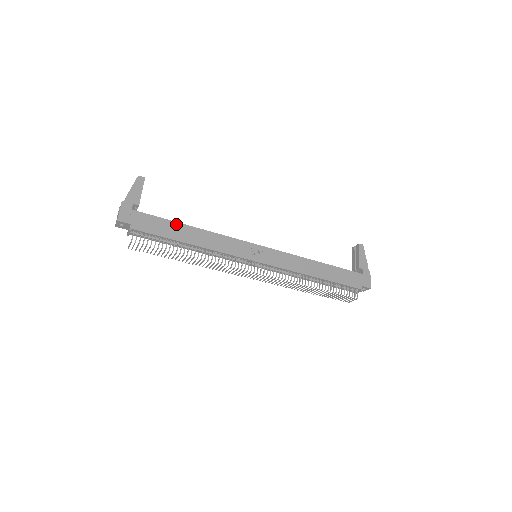
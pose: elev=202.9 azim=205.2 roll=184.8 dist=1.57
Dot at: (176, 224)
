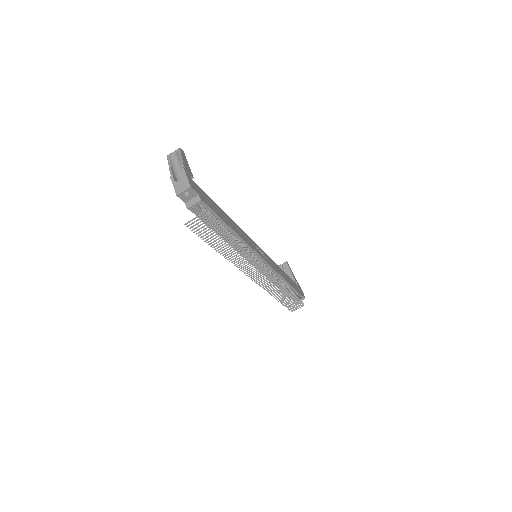
Dot at: (219, 207)
